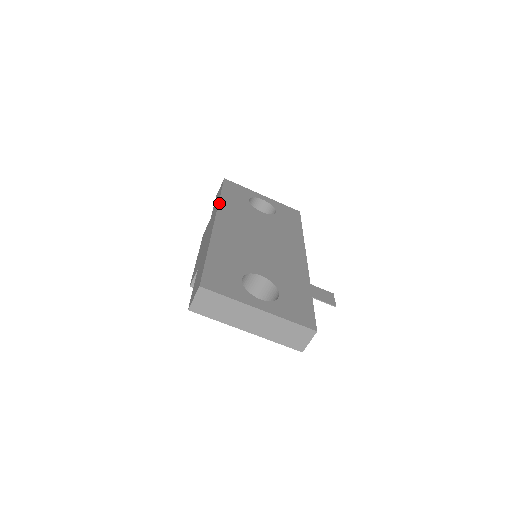
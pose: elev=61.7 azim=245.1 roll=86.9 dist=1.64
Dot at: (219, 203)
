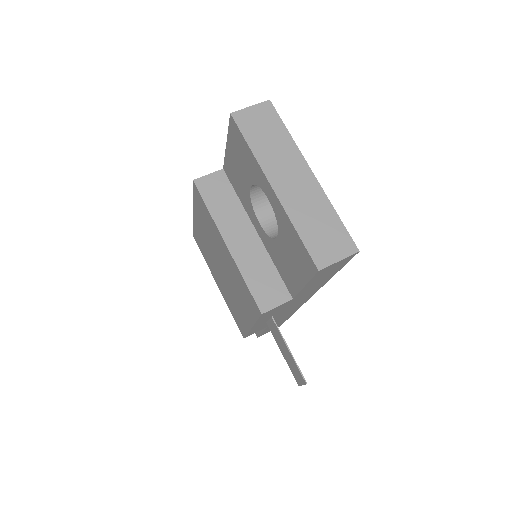
Dot at: occluded
